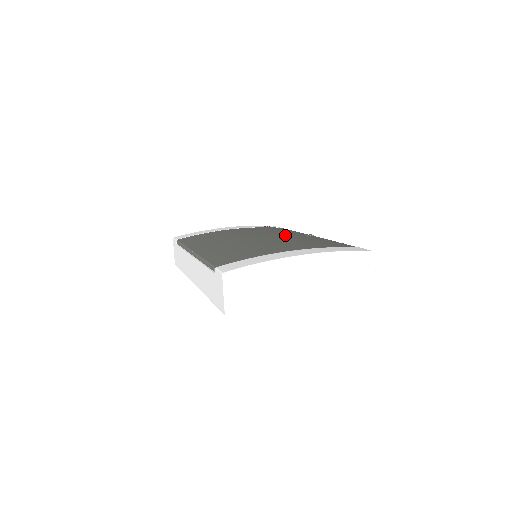
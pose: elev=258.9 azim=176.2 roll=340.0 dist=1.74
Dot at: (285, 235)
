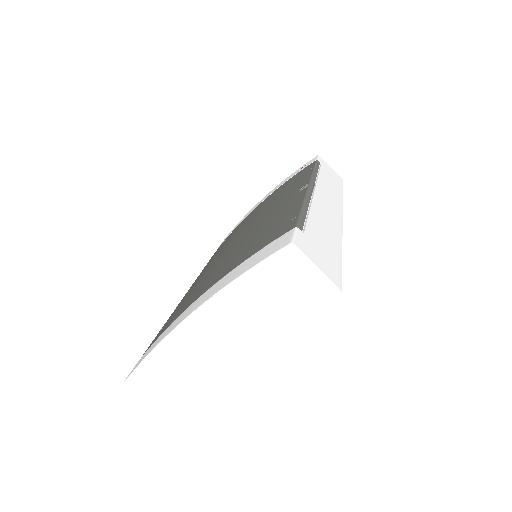
Dot at: (271, 210)
